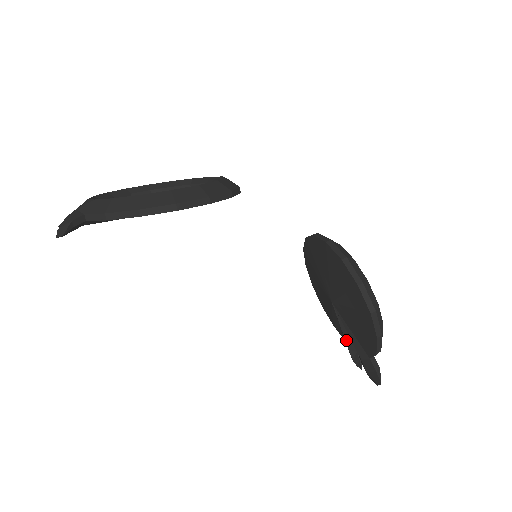
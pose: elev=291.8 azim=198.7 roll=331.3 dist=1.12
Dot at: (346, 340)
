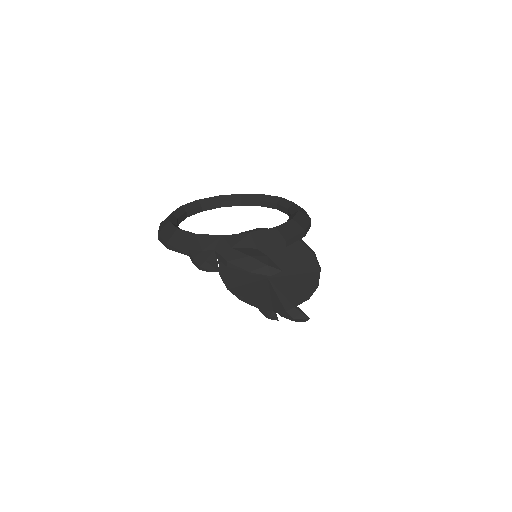
Dot at: (268, 304)
